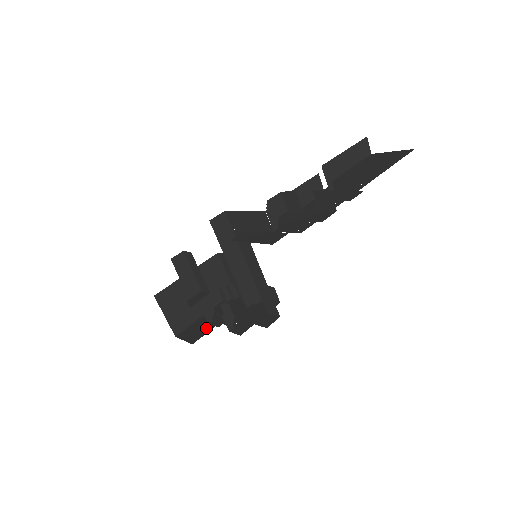
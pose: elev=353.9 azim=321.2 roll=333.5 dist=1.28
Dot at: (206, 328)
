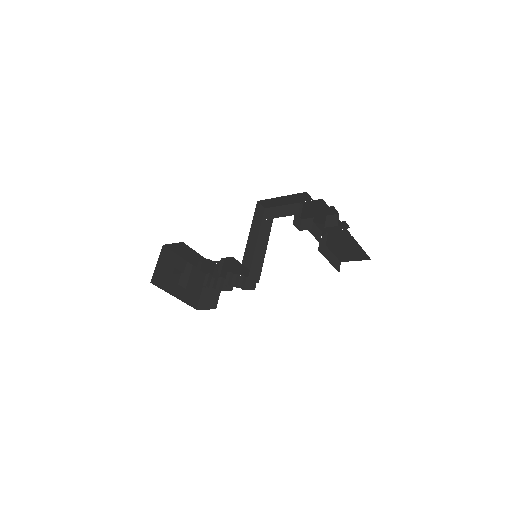
Dot at: occluded
